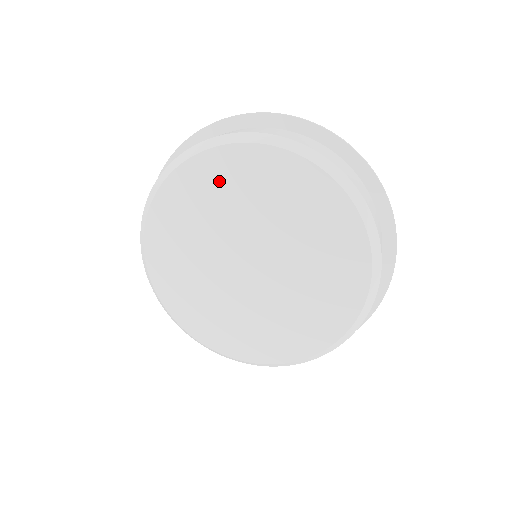
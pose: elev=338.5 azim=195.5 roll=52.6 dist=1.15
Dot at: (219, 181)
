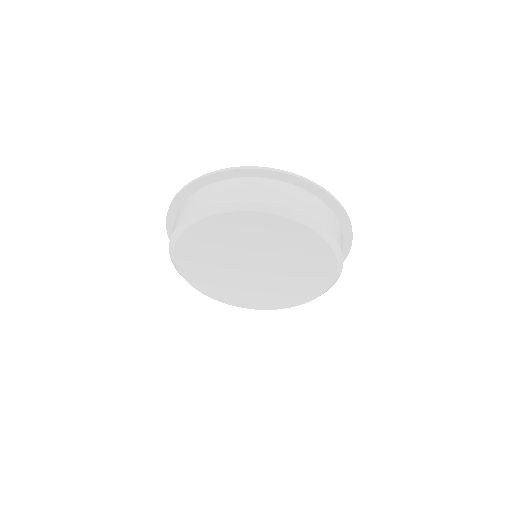
Dot at: (295, 240)
